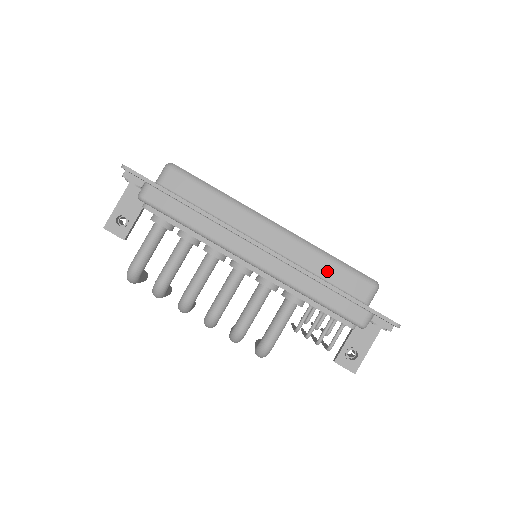
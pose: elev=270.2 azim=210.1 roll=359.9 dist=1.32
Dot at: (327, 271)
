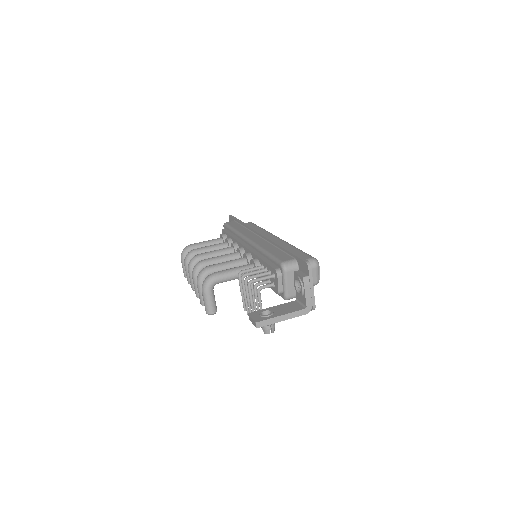
Dot at: occluded
